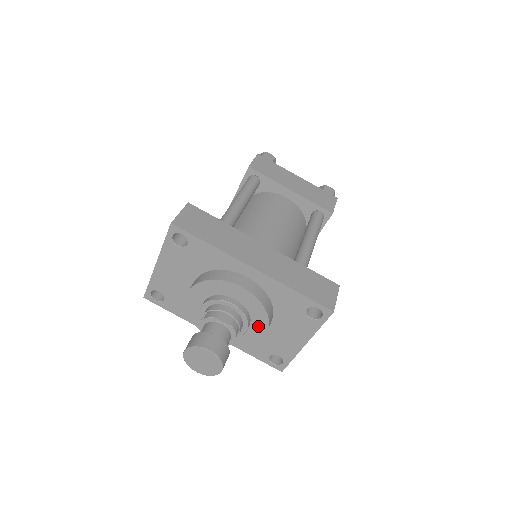
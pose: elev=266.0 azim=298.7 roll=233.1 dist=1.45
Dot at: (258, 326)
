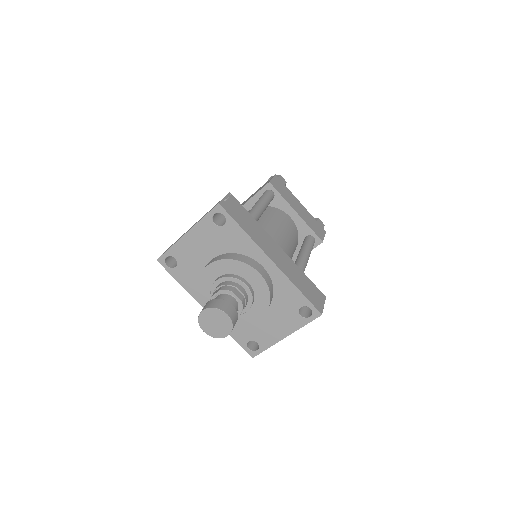
Dot at: (257, 310)
